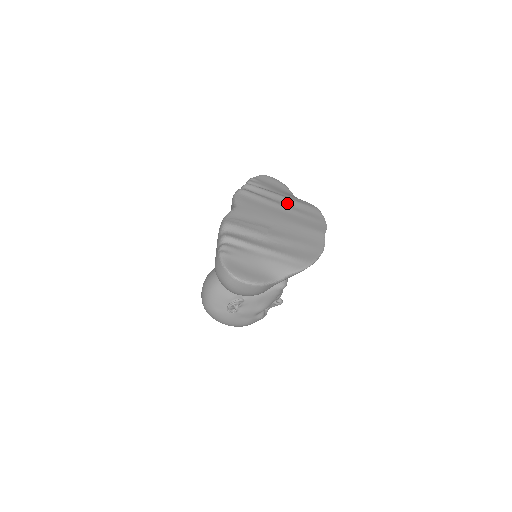
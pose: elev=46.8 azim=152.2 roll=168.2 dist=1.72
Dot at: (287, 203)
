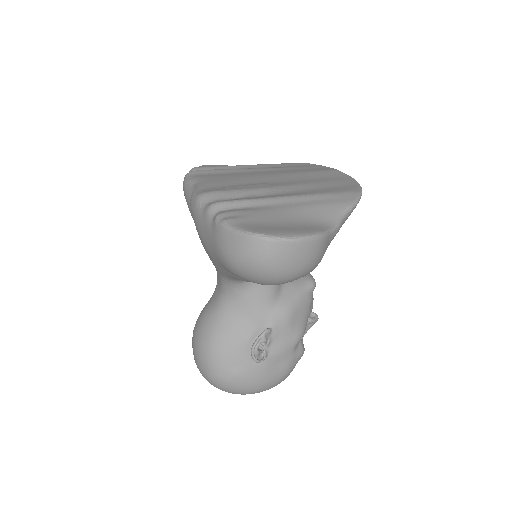
Dot at: (261, 167)
